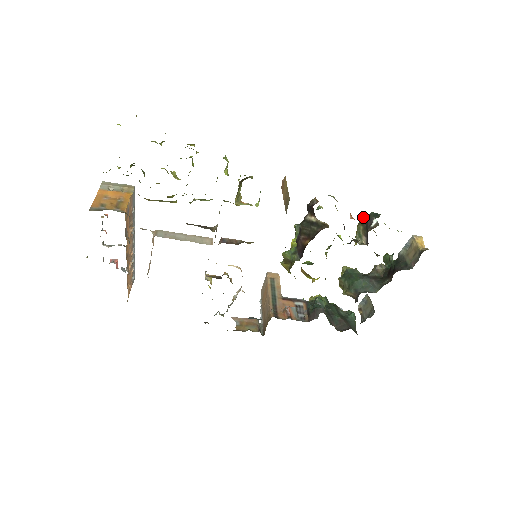
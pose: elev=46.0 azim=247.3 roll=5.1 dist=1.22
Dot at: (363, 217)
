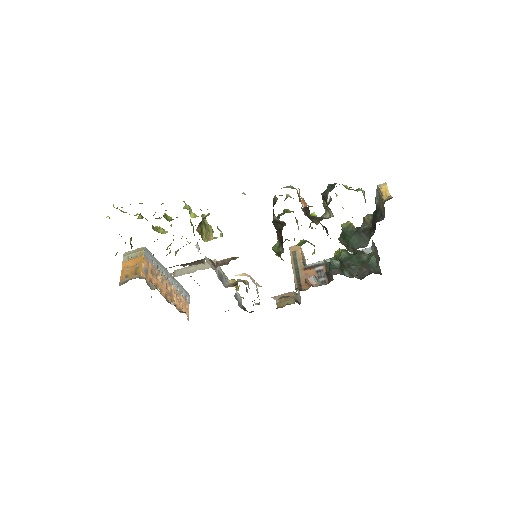
Dot at: (321, 194)
